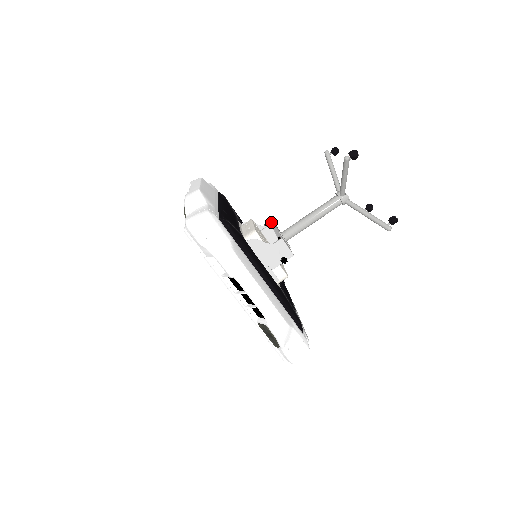
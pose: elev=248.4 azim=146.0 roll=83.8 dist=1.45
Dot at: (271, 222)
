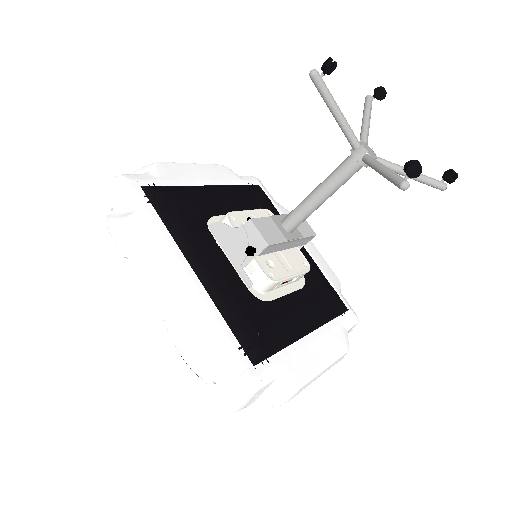
Dot at: occluded
